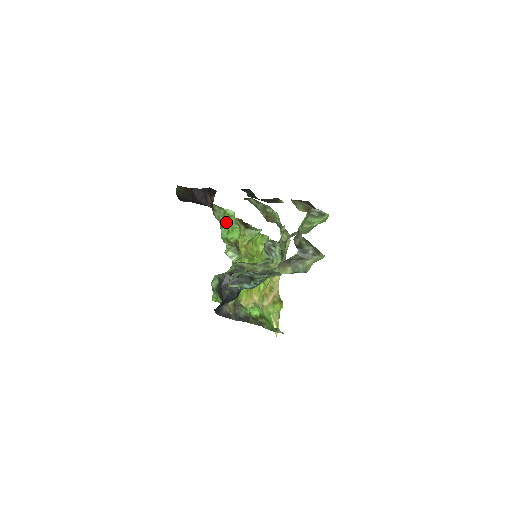
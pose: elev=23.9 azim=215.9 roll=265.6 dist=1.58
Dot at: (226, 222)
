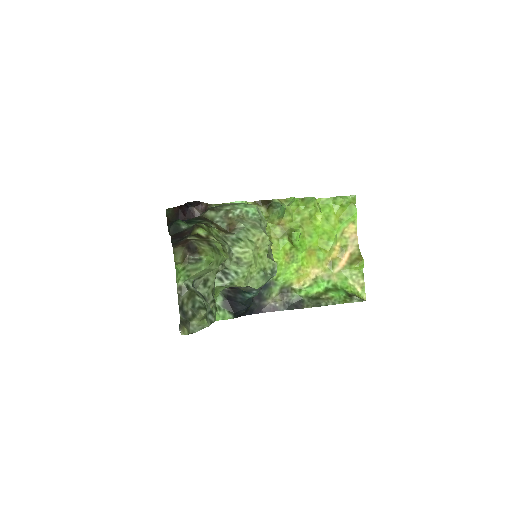
Dot at: occluded
